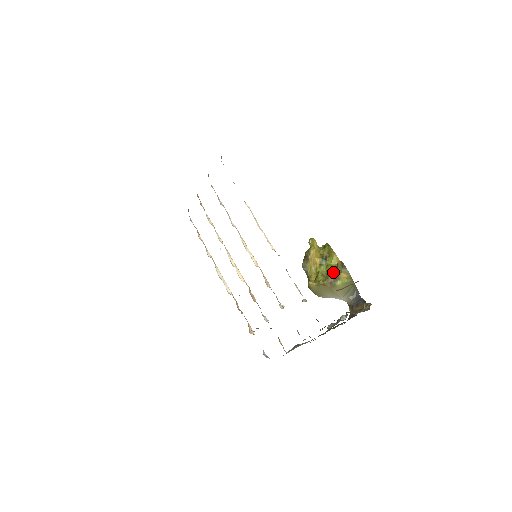
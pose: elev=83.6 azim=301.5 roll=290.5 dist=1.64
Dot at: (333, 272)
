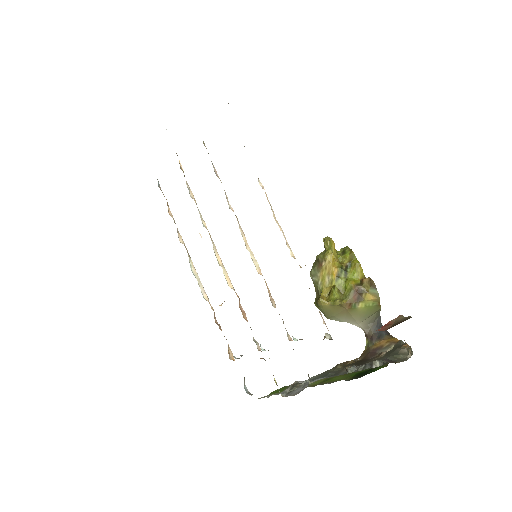
Dot at: (356, 290)
